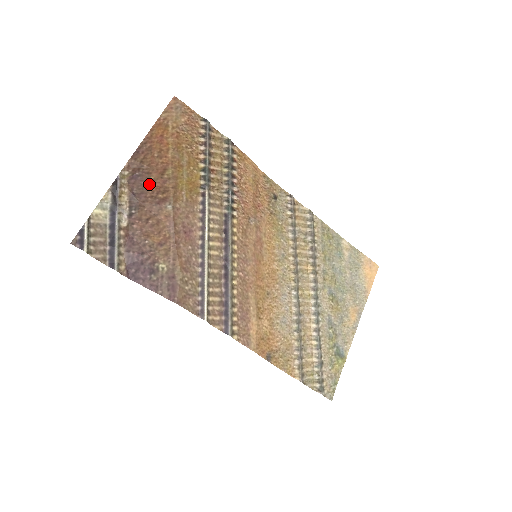
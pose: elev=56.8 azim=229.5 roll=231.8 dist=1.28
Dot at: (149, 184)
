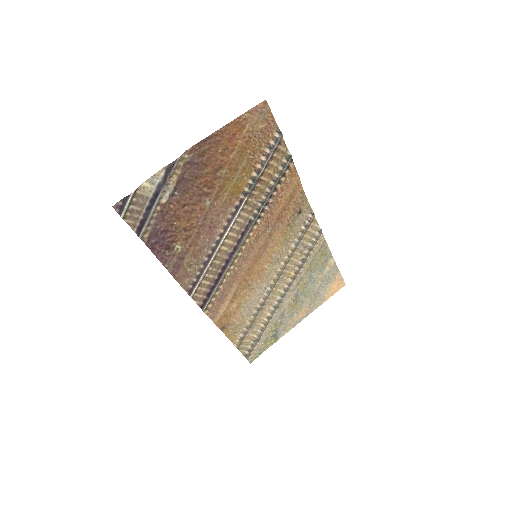
Dot at: (201, 175)
